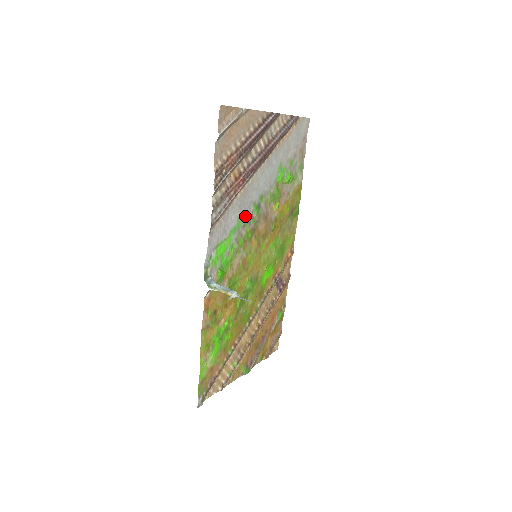
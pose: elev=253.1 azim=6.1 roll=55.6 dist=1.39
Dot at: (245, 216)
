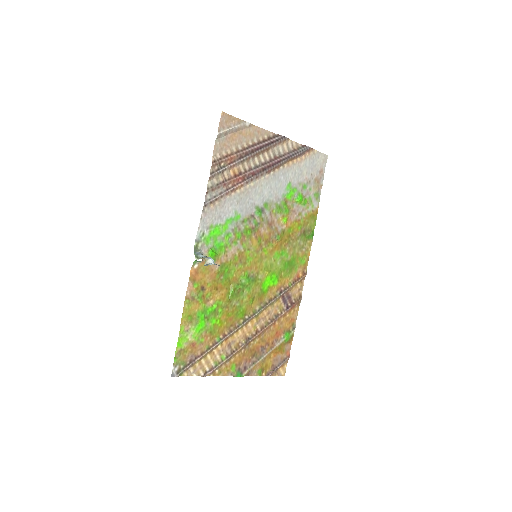
Dot at: (245, 213)
